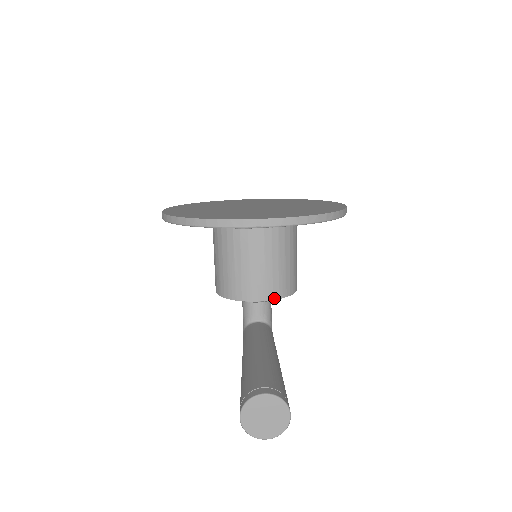
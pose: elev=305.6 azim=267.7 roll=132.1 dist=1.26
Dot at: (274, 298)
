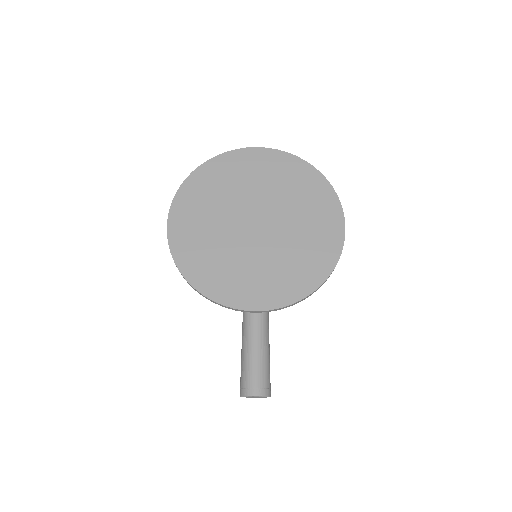
Dot at: occluded
